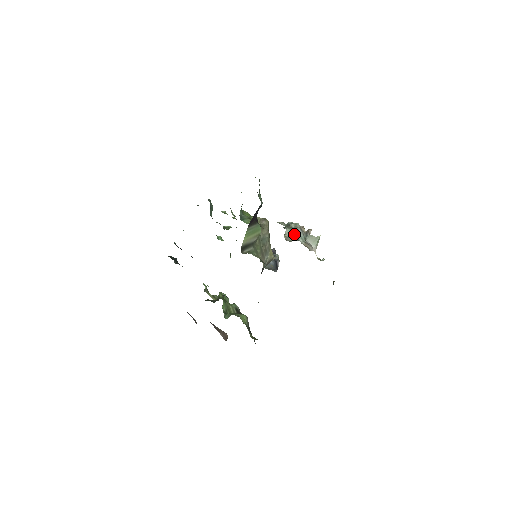
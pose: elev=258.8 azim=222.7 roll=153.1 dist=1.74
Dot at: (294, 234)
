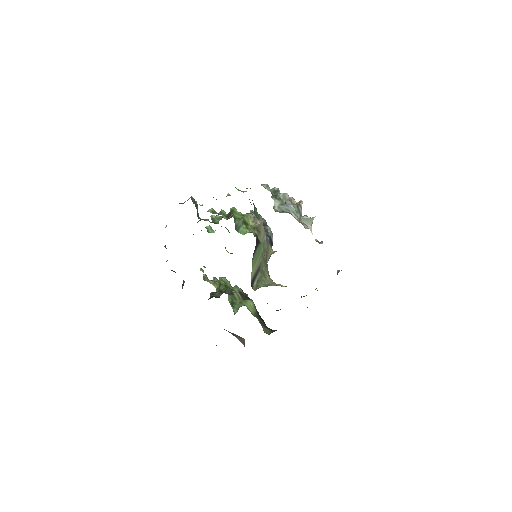
Dot at: (285, 208)
